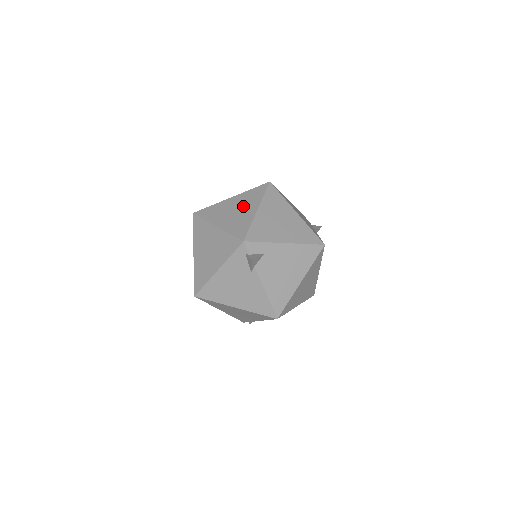
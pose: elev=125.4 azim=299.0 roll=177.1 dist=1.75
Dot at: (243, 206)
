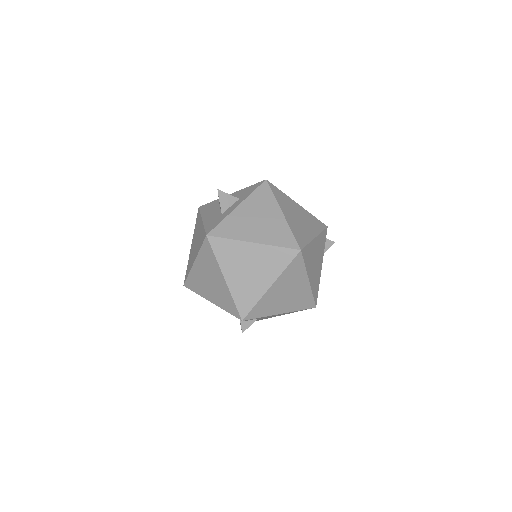
Dot at: (260, 269)
